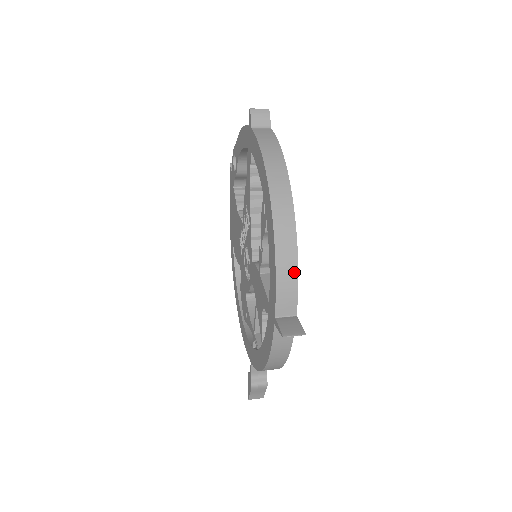
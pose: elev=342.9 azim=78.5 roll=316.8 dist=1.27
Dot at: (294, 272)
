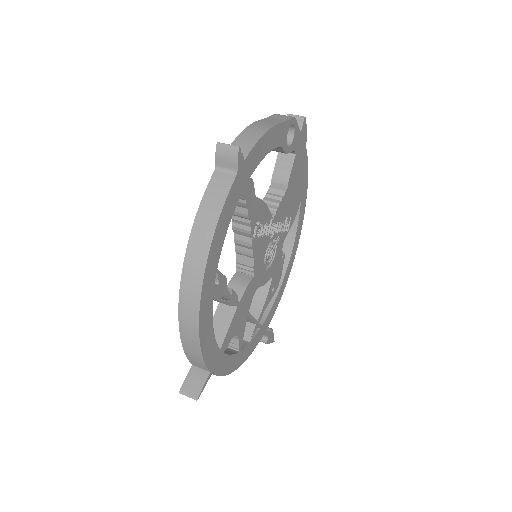
Dot at: (198, 351)
